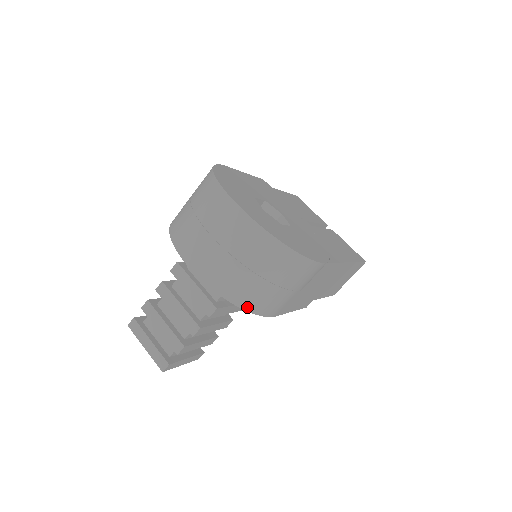
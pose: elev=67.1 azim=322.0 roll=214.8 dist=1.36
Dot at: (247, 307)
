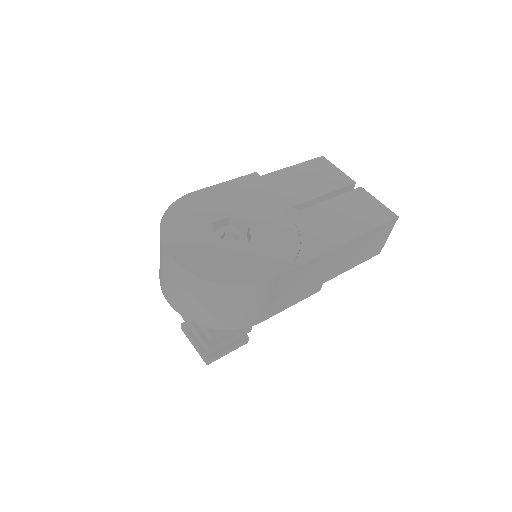
Dot at: (220, 327)
